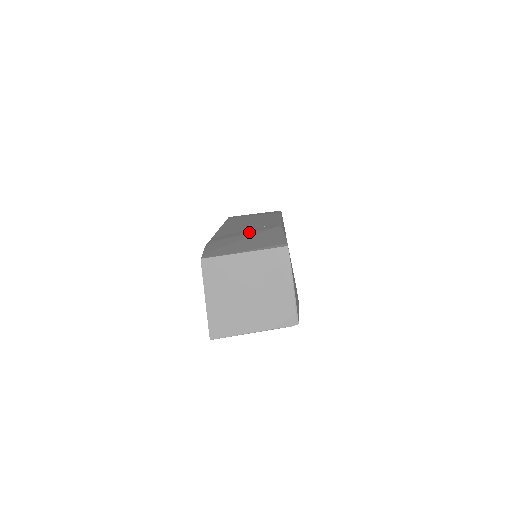
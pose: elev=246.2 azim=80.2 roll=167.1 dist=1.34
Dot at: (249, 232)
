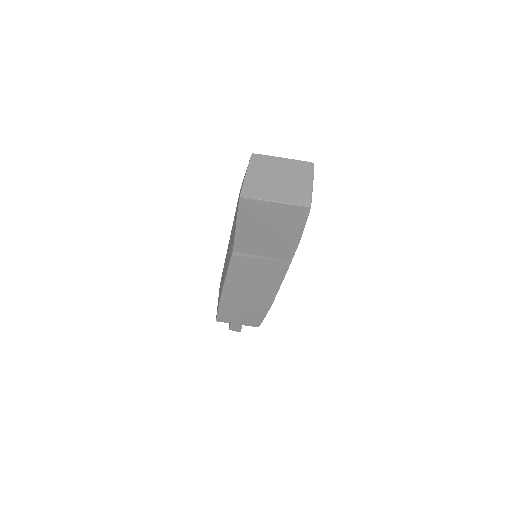
Dot at: occluded
